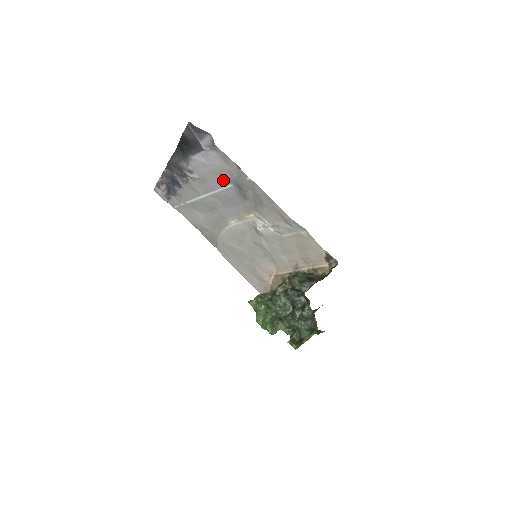
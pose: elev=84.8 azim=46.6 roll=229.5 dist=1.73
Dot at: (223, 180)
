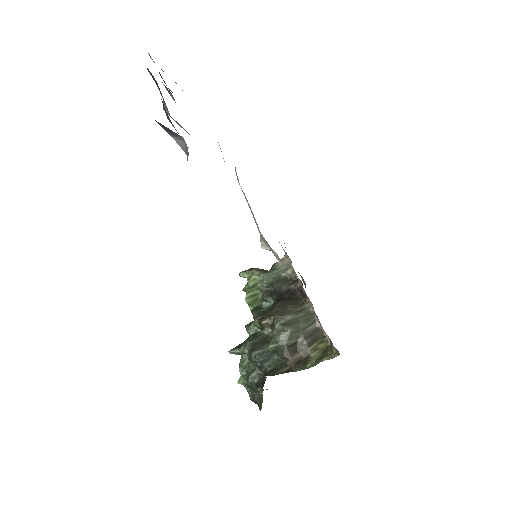
Dot at: occluded
